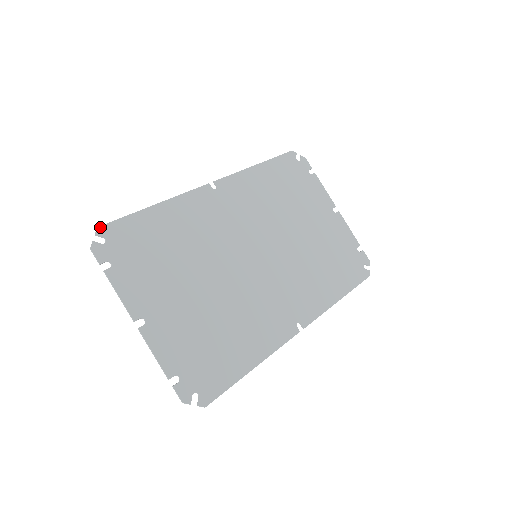
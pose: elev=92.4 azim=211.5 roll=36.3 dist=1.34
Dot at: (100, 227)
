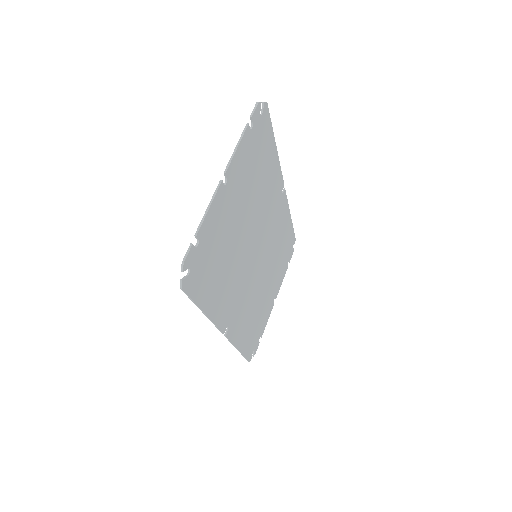
Dot at: (267, 105)
